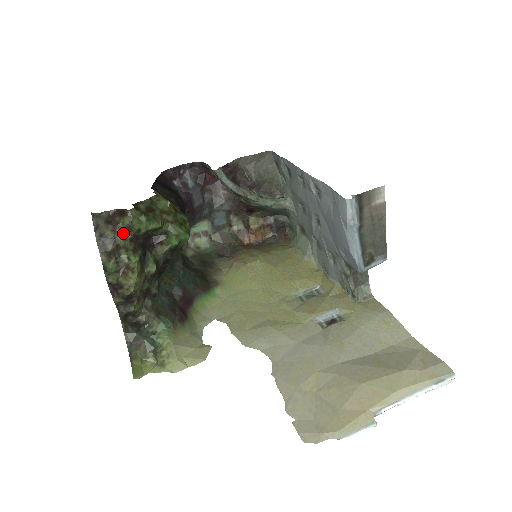
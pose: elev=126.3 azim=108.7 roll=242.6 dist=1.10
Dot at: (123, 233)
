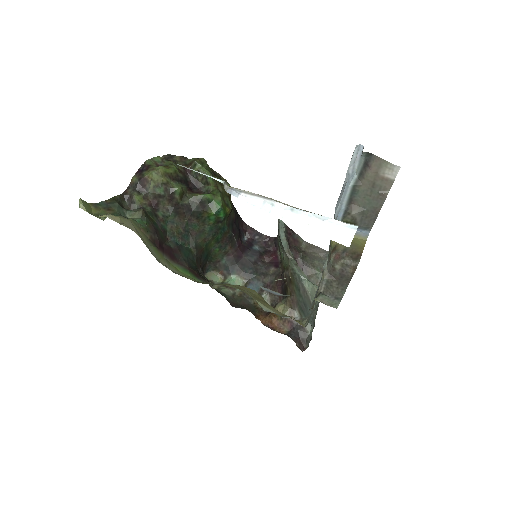
Dot at: (185, 164)
